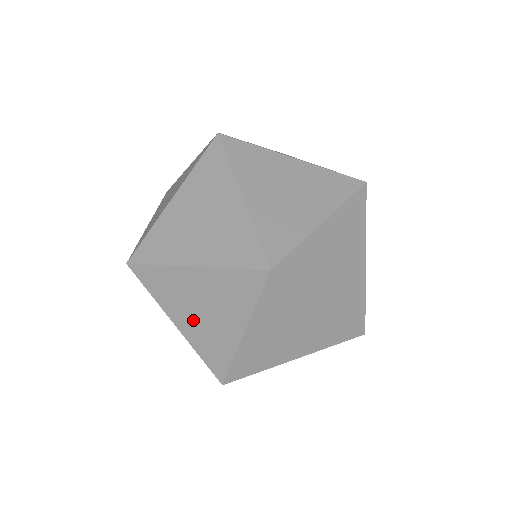
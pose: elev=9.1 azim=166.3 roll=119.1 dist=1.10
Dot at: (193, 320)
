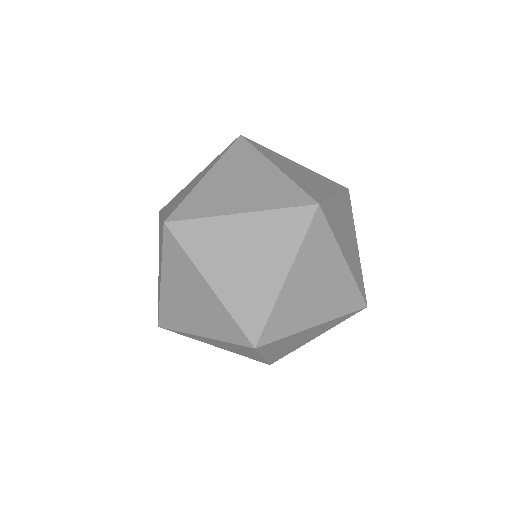
Dot at: (284, 349)
